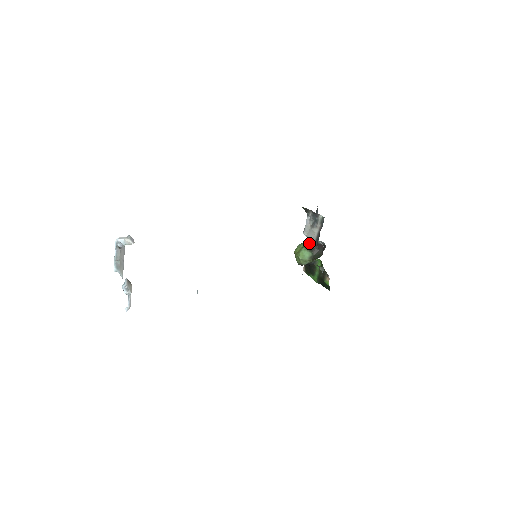
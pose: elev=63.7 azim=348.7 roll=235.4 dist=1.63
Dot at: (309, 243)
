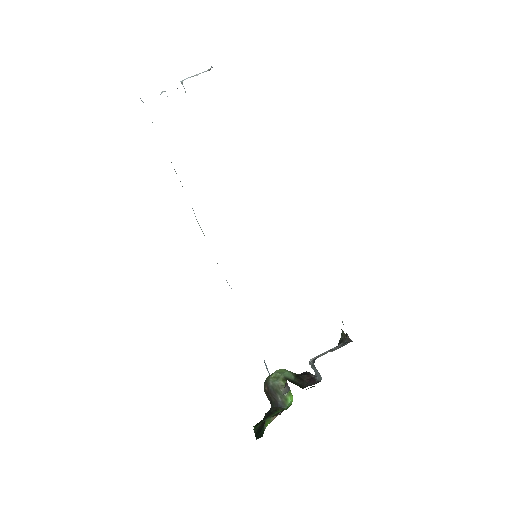
Dot at: (304, 373)
